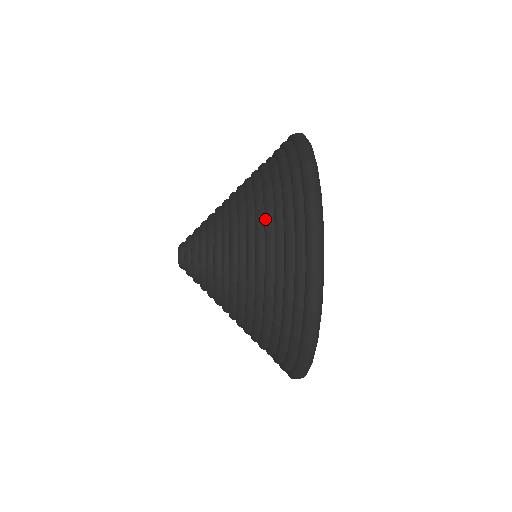
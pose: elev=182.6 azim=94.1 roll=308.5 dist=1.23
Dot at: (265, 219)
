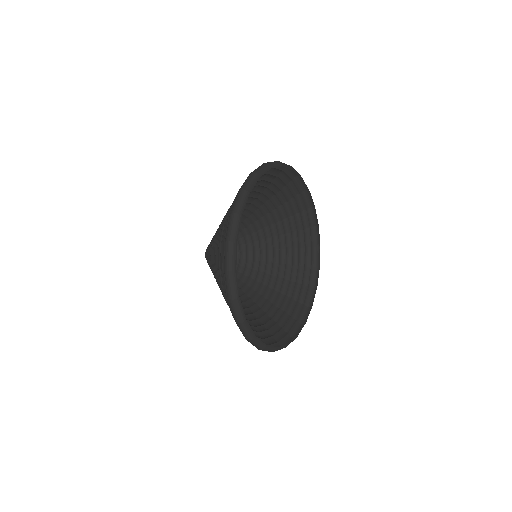
Dot at: occluded
